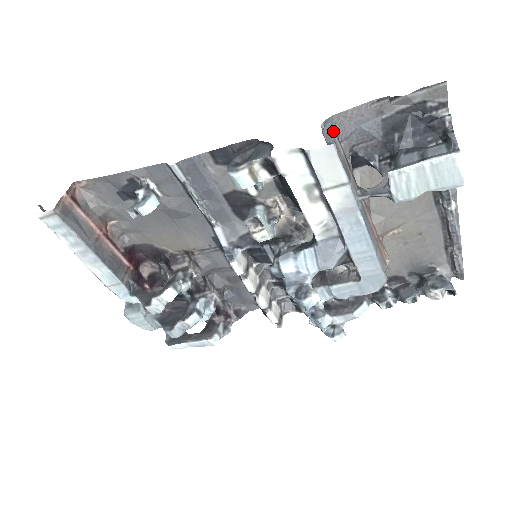
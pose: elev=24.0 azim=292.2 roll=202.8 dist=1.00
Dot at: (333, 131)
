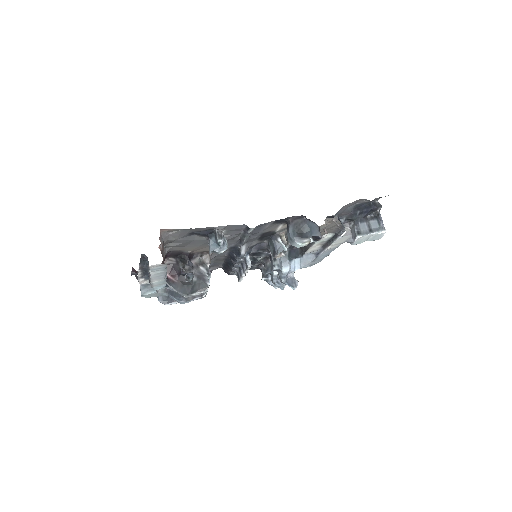
Dot at: (338, 212)
